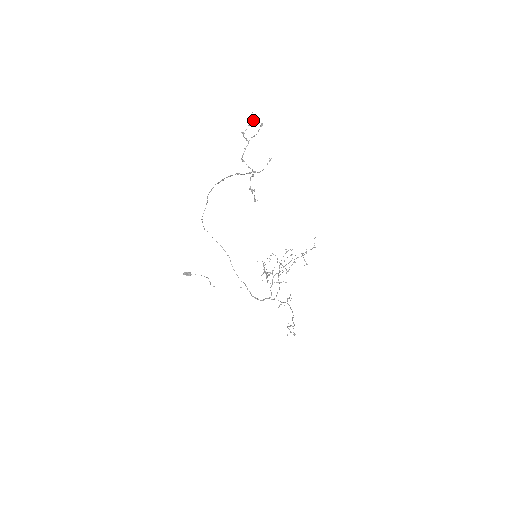
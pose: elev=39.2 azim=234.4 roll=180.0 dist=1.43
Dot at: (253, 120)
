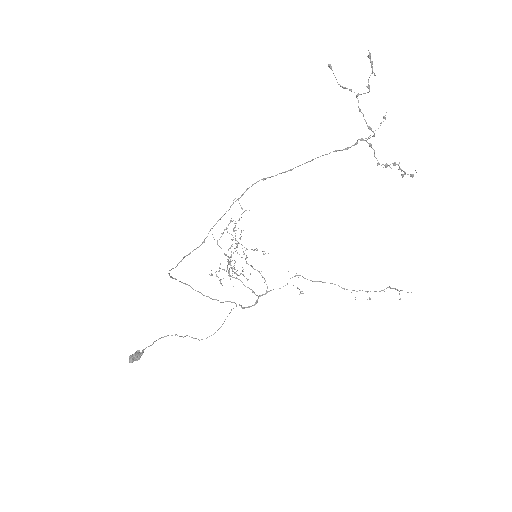
Dot at: occluded
